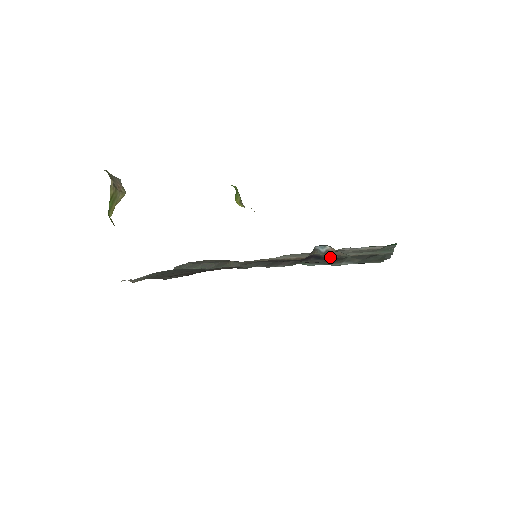
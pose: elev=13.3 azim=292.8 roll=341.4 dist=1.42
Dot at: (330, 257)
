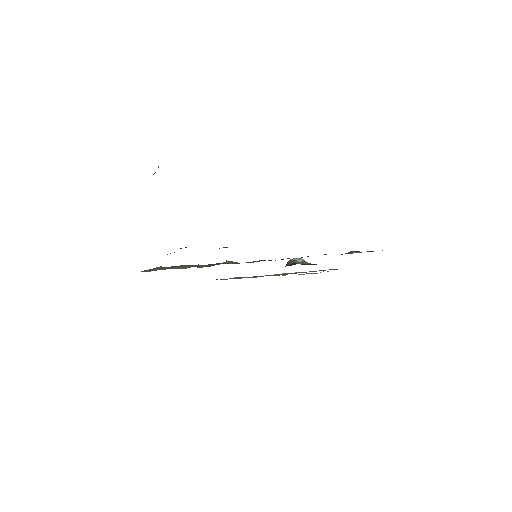
Dot at: (310, 264)
